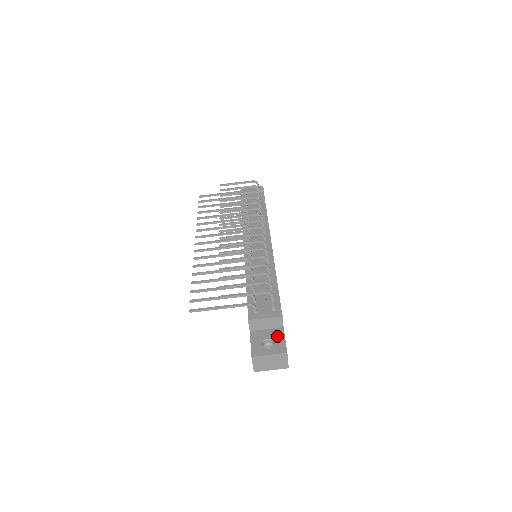
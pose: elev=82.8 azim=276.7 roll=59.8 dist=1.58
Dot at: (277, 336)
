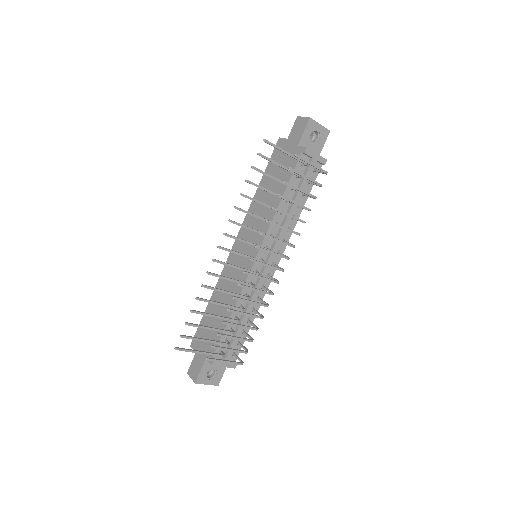
Dot at: (220, 369)
